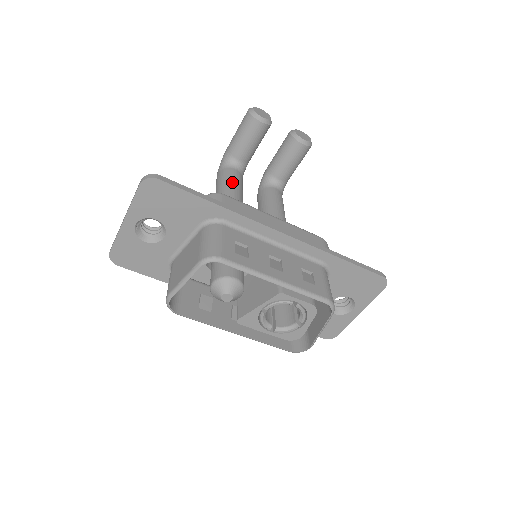
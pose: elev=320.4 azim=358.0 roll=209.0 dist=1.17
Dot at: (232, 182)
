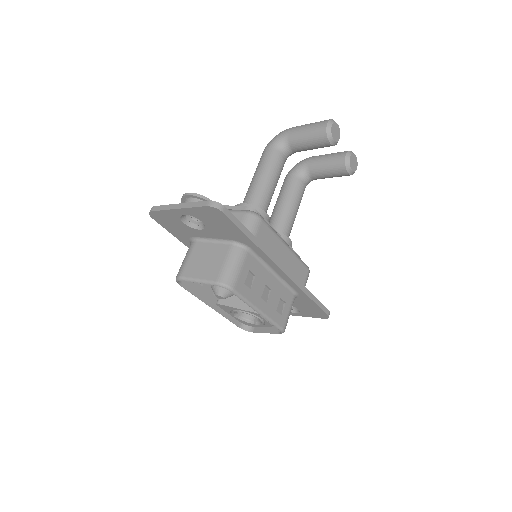
Dot at: (275, 174)
